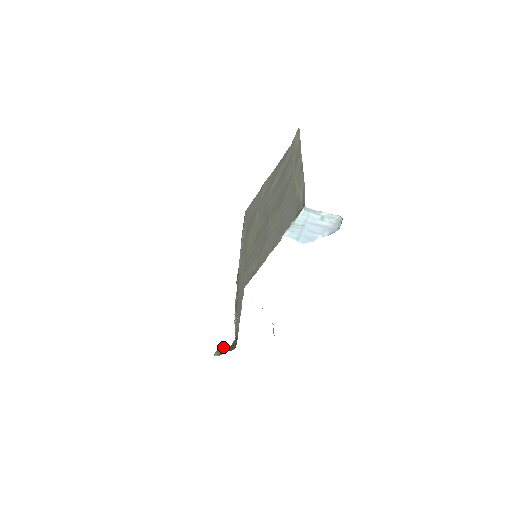
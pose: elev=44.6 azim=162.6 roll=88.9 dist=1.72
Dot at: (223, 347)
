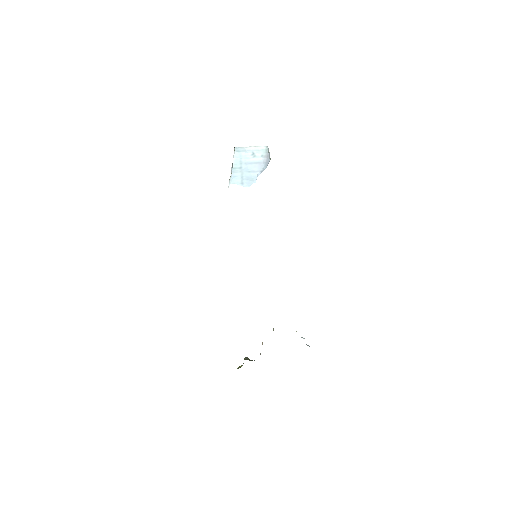
Dot at: occluded
